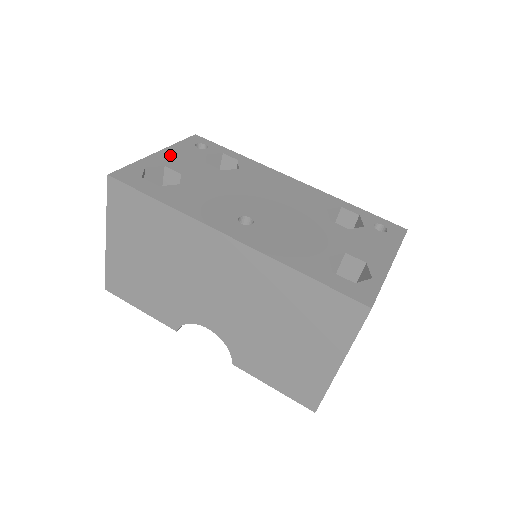
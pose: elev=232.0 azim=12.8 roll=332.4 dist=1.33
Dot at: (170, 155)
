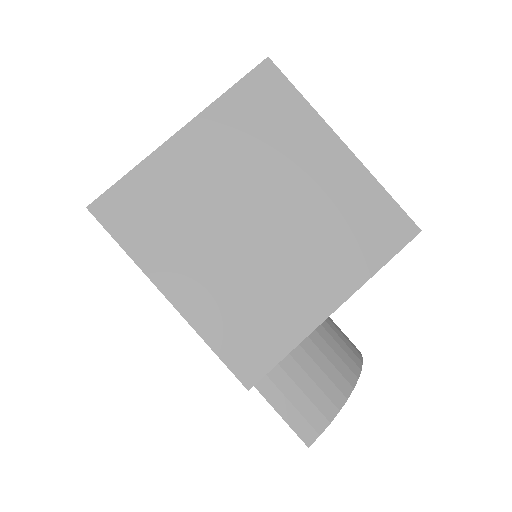
Dot at: occluded
